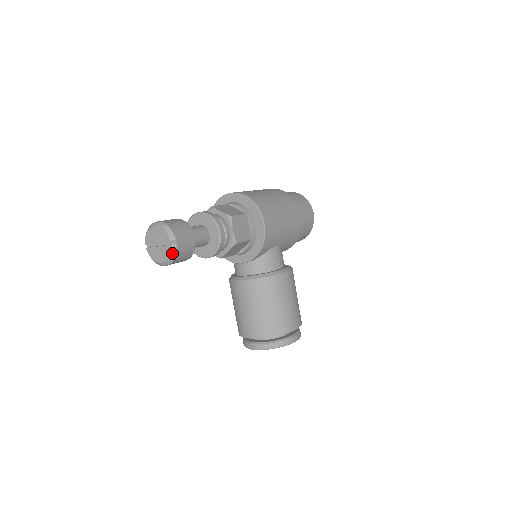
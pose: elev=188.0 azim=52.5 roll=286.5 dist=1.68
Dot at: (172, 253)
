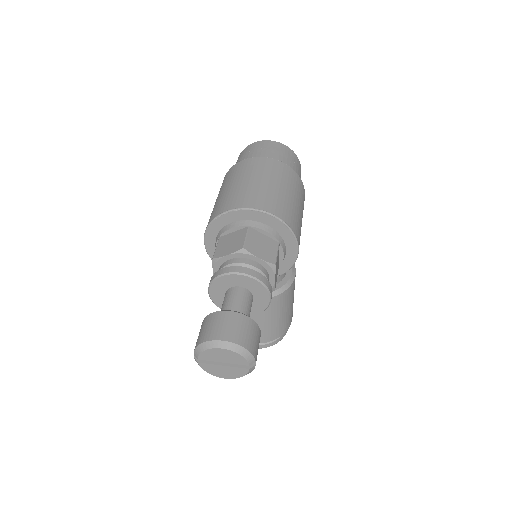
Dot at: occluded
